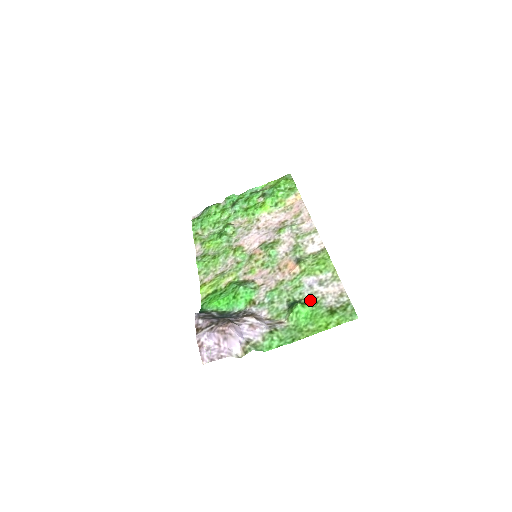
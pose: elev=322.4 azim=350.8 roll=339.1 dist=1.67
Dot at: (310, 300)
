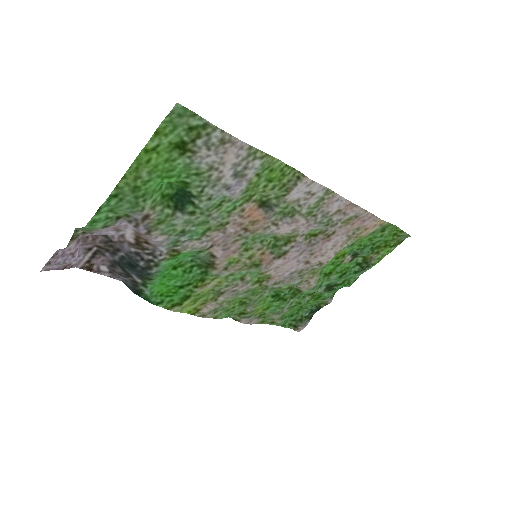
Dot at: (200, 185)
